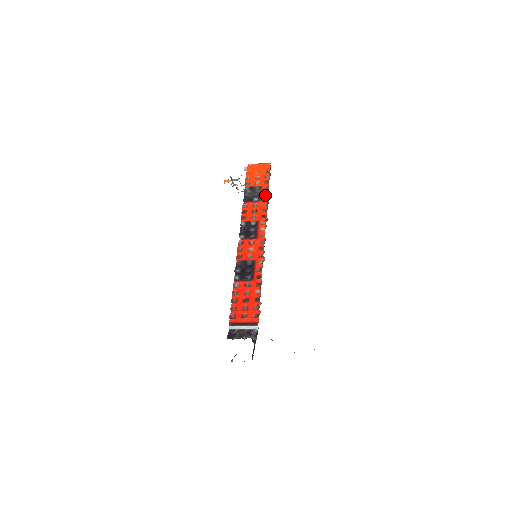
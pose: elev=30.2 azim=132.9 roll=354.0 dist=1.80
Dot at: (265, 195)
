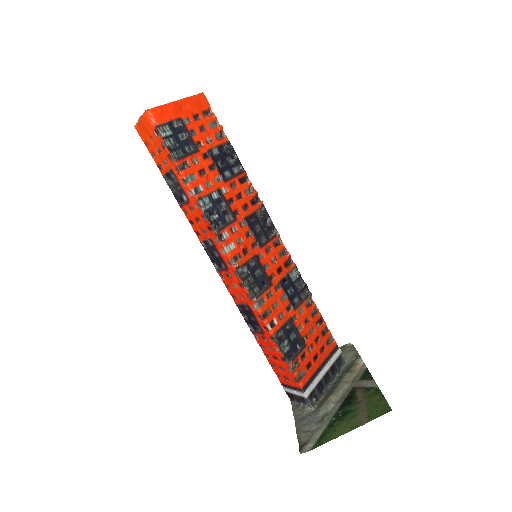
Dot at: (185, 188)
